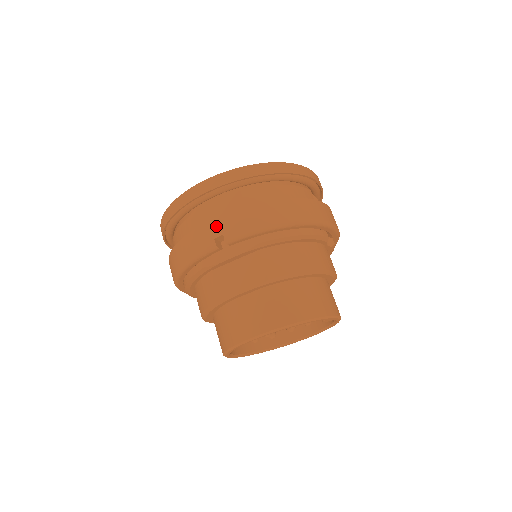
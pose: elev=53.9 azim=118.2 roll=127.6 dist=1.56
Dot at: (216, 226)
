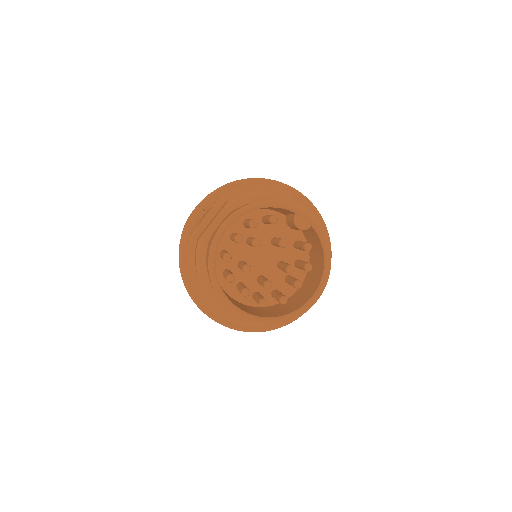
Dot at: occluded
